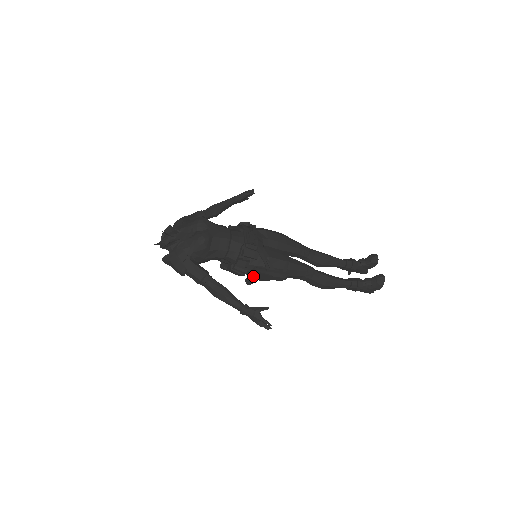
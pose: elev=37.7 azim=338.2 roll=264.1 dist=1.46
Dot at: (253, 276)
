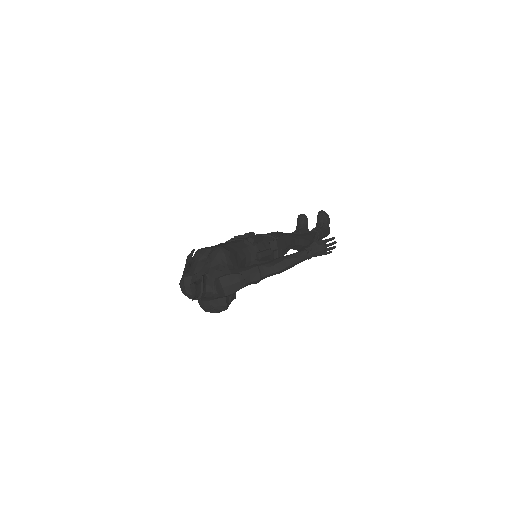
Dot at: (277, 249)
